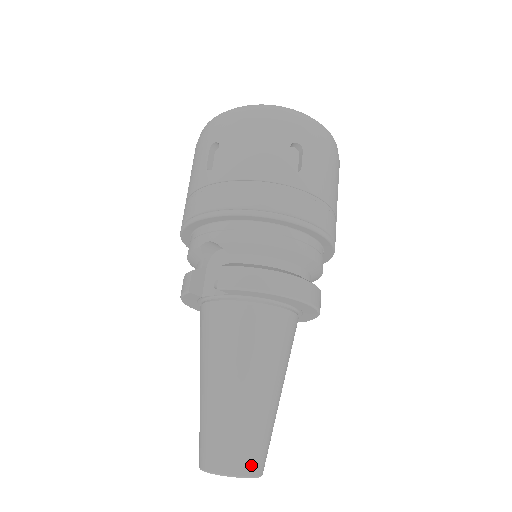
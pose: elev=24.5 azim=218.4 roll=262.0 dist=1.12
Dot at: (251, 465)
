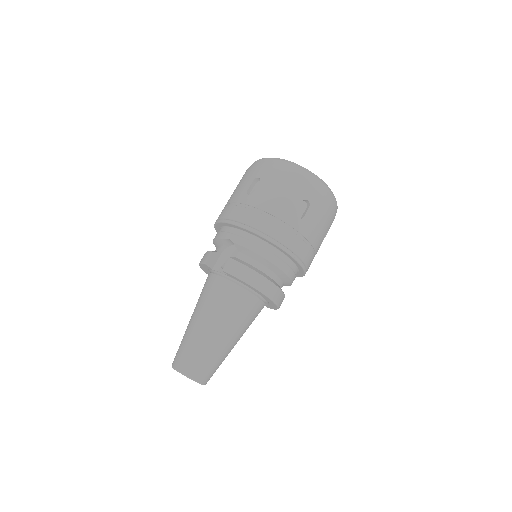
Dot at: (201, 376)
